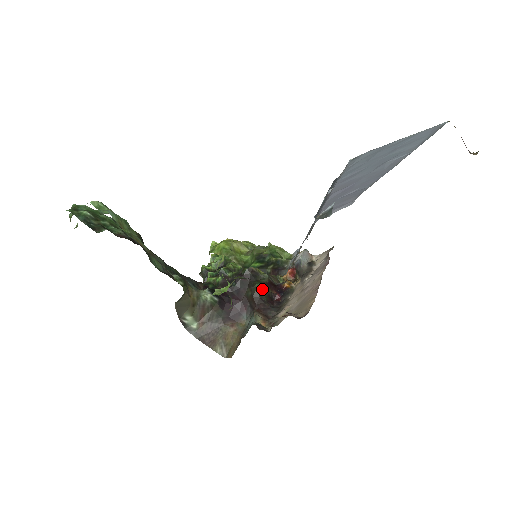
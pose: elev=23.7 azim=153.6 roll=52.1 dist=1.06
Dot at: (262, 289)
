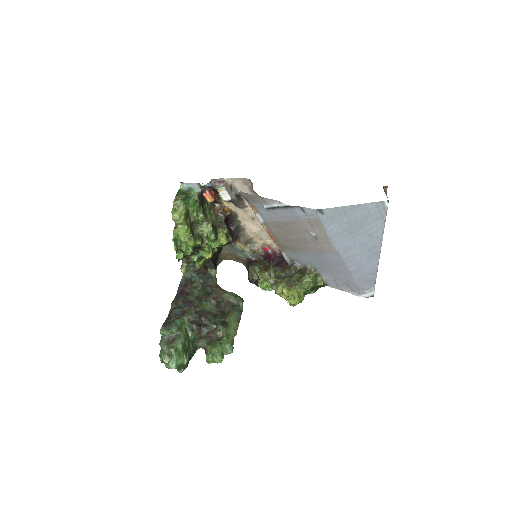
Dot at: occluded
